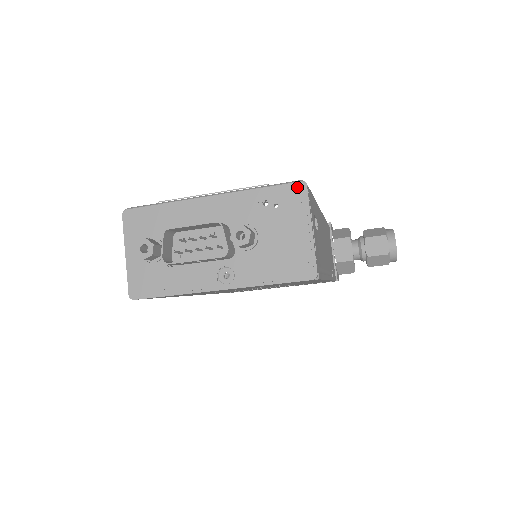
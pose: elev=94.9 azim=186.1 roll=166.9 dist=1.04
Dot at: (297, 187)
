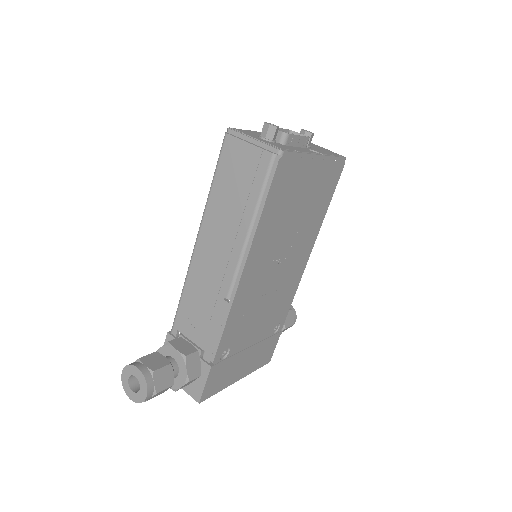
Dot at: occluded
